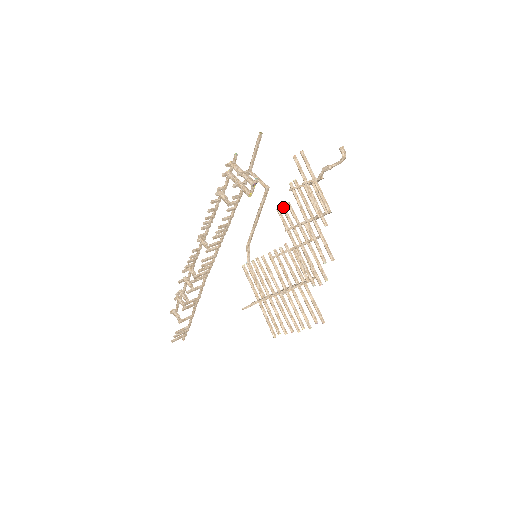
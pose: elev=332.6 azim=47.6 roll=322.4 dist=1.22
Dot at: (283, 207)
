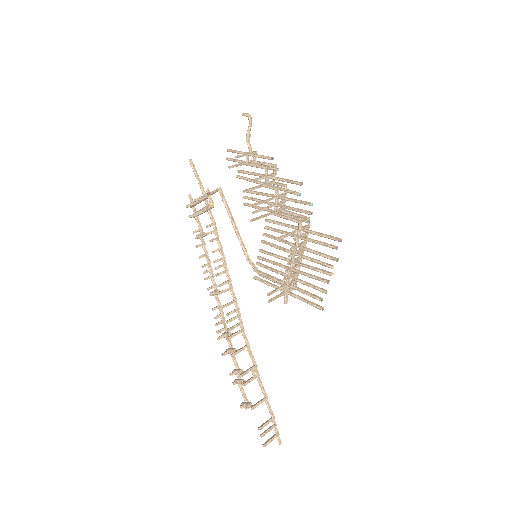
Dot at: (245, 197)
